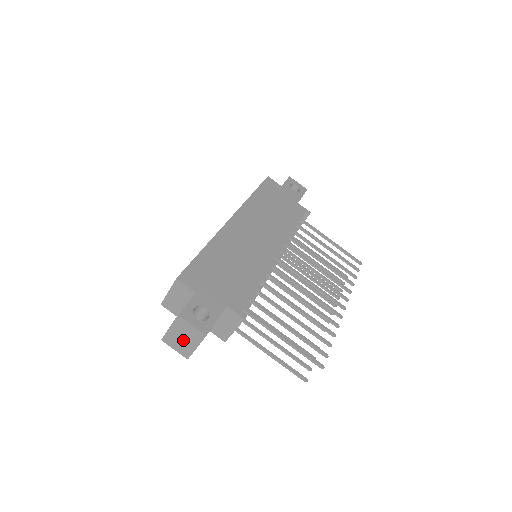
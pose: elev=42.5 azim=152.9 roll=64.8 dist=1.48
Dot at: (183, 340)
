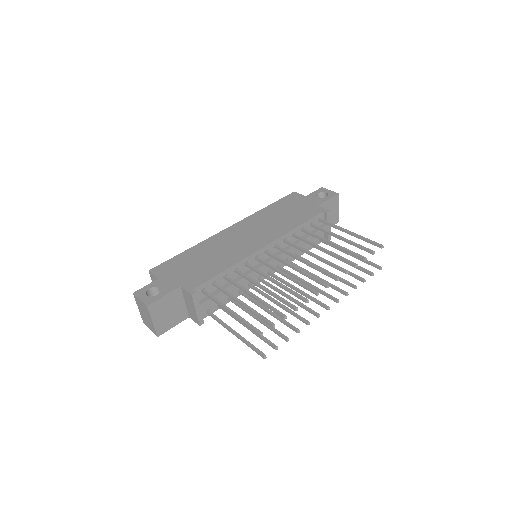
Dot at: (146, 317)
